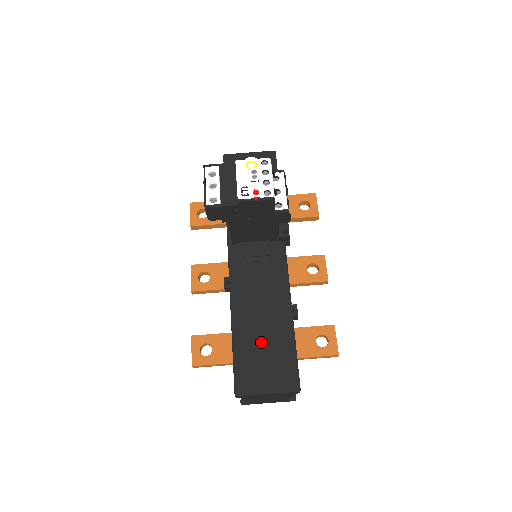
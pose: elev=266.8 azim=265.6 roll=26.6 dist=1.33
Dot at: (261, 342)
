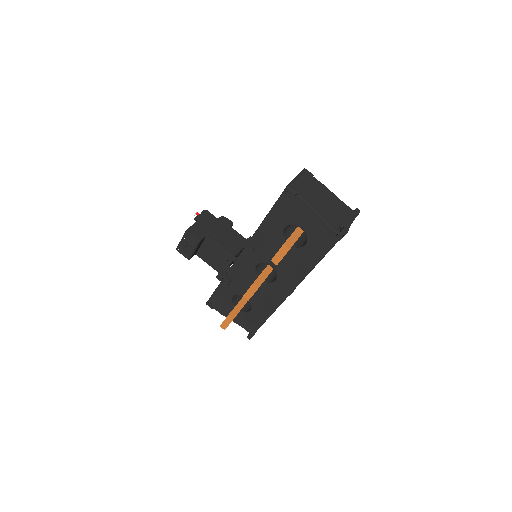
Dot at: occluded
